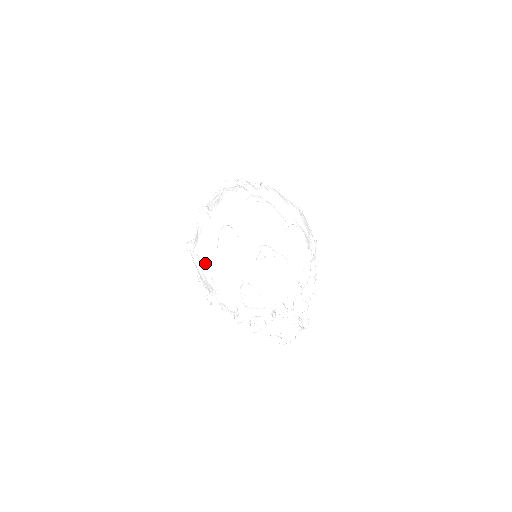
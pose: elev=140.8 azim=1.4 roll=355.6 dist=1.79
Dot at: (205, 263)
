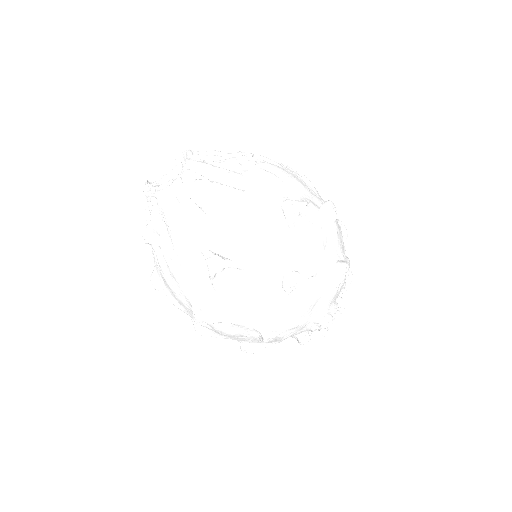
Dot at: (265, 331)
